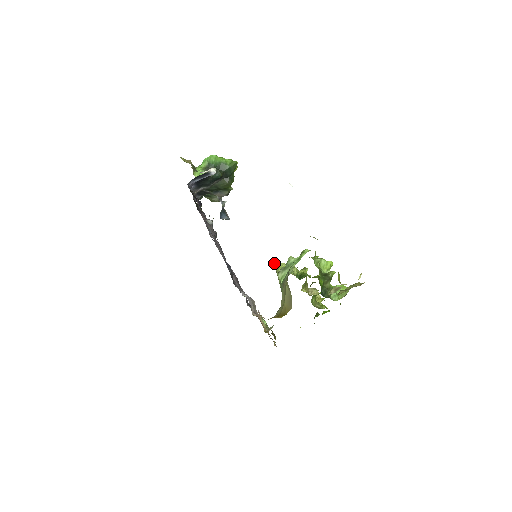
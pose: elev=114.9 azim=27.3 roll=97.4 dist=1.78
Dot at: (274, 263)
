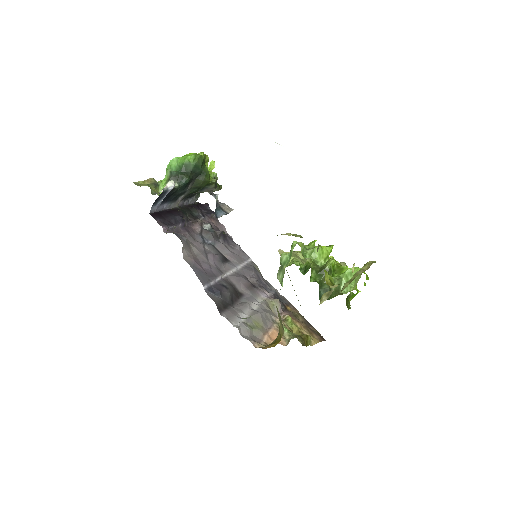
Dot at: (280, 255)
